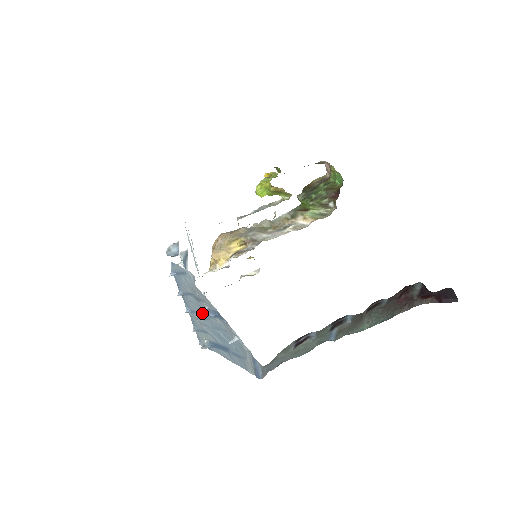
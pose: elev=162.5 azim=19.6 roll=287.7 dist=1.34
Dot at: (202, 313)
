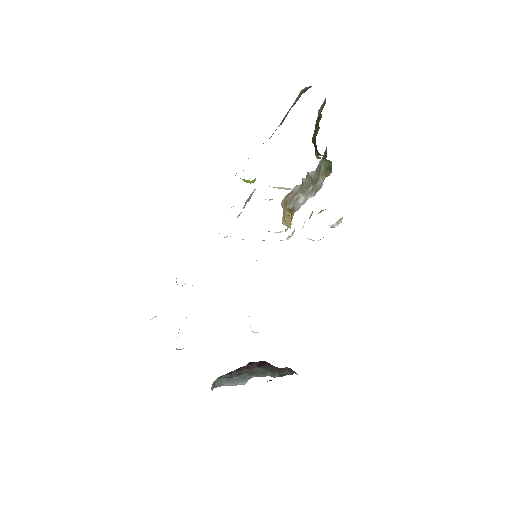
Dot at: occluded
